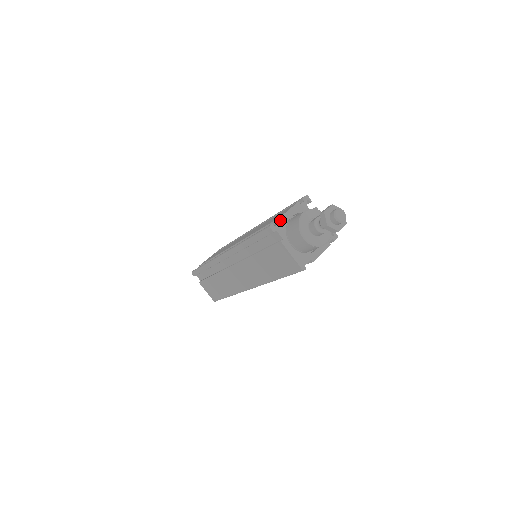
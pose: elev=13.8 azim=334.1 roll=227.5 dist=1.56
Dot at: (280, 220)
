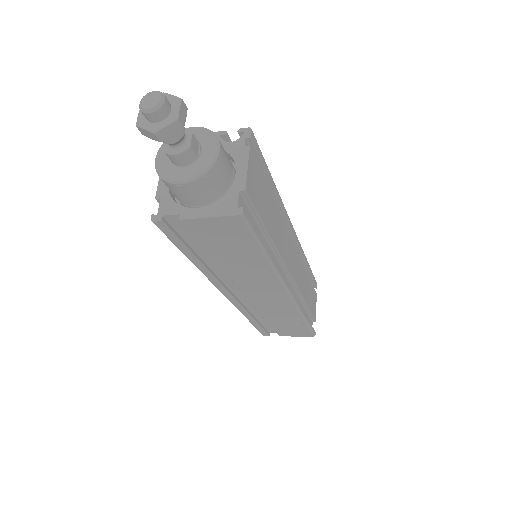
Dot at: (160, 200)
